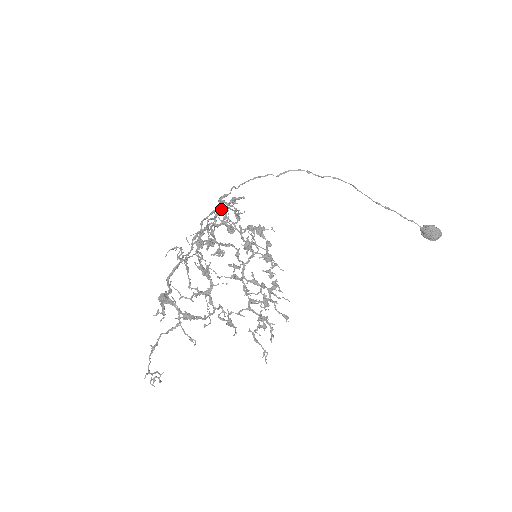
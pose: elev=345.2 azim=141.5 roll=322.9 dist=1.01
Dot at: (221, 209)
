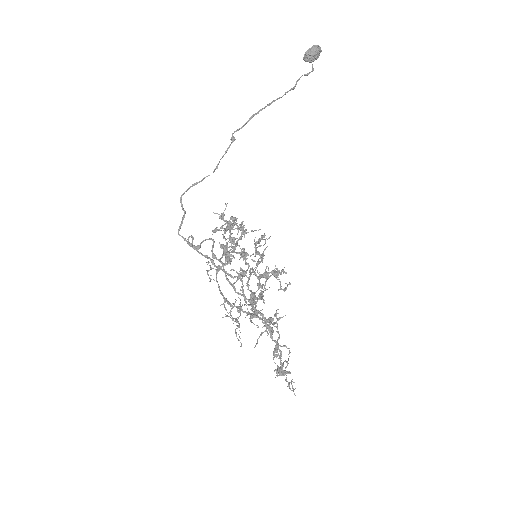
Dot at: (242, 283)
